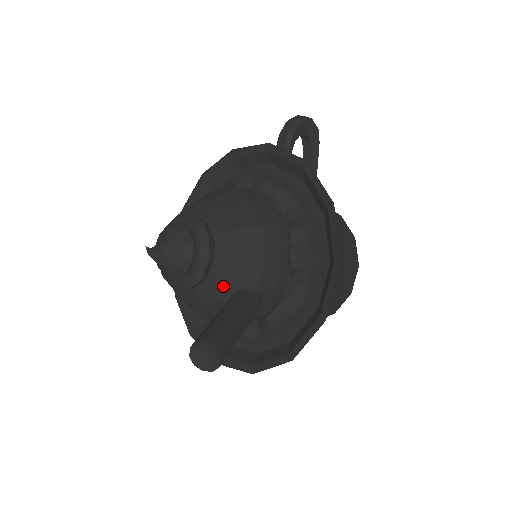
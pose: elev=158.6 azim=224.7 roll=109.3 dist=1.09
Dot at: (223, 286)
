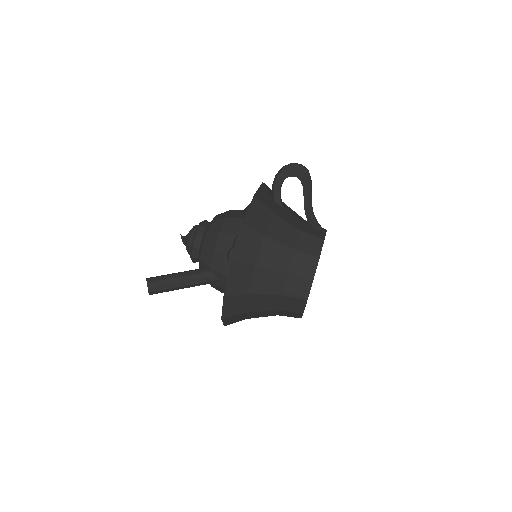
Dot at: (199, 263)
